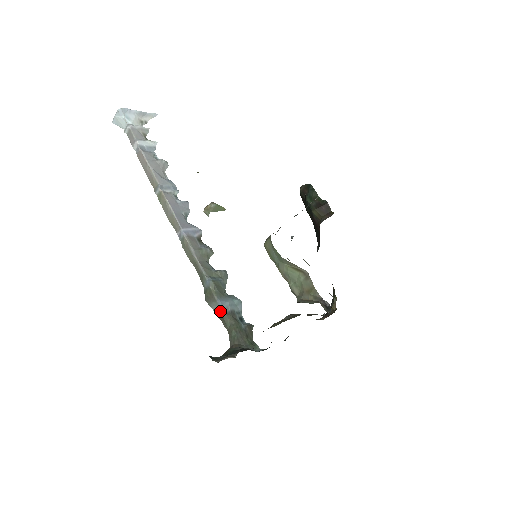
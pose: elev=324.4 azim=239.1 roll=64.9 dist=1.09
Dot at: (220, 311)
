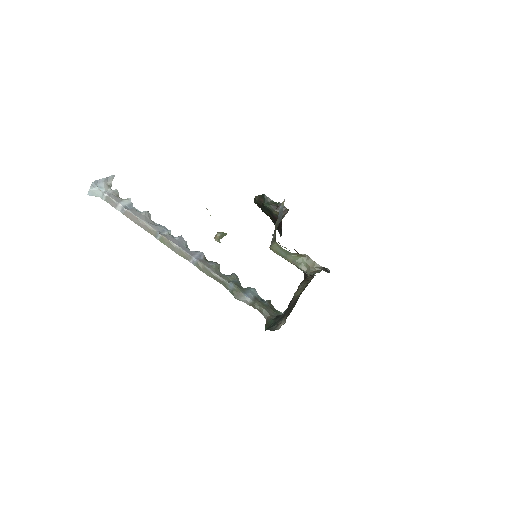
Dot at: (249, 301)
